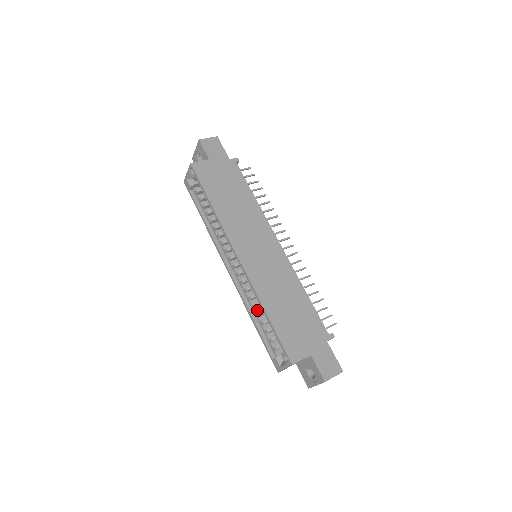
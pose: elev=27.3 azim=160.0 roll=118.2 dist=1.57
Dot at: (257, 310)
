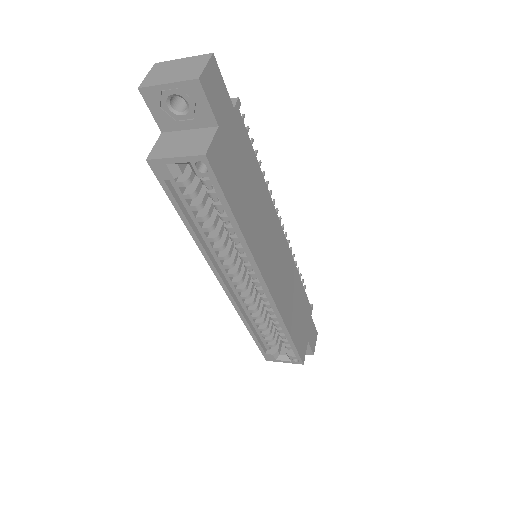
Dot at: occluded
